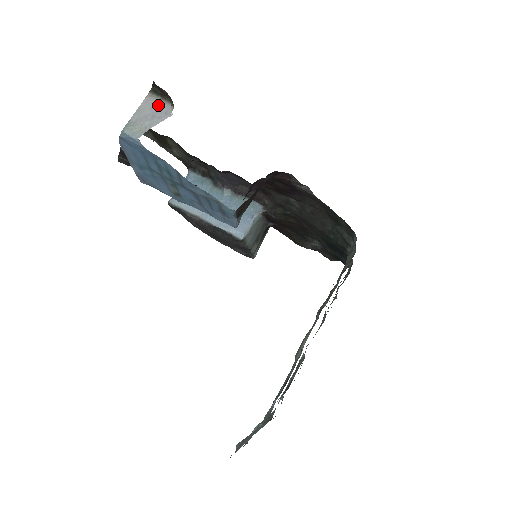
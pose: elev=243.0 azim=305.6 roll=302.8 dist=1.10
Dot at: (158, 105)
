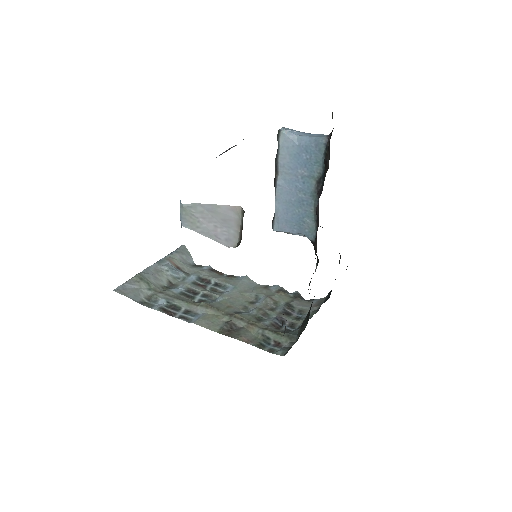
Dot at: (232, 226)
